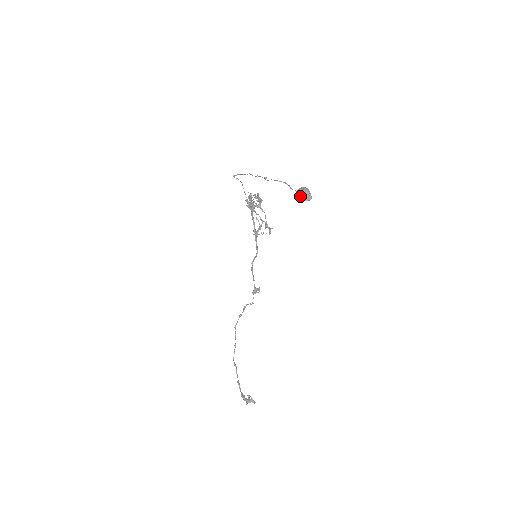
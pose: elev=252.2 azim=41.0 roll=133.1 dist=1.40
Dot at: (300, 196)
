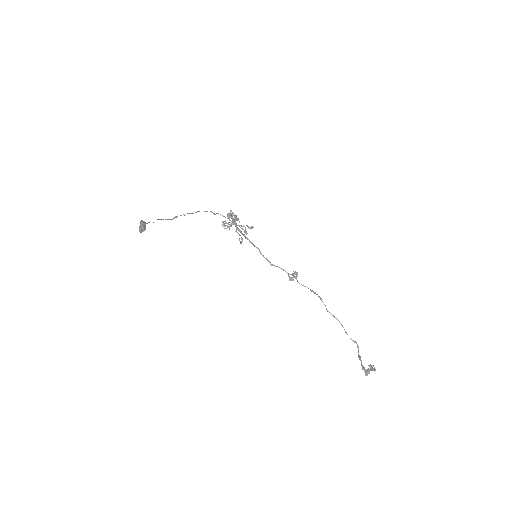
Dot at: (139, 231)
